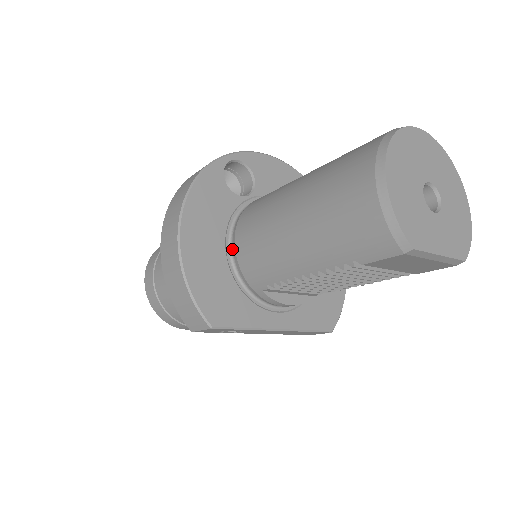
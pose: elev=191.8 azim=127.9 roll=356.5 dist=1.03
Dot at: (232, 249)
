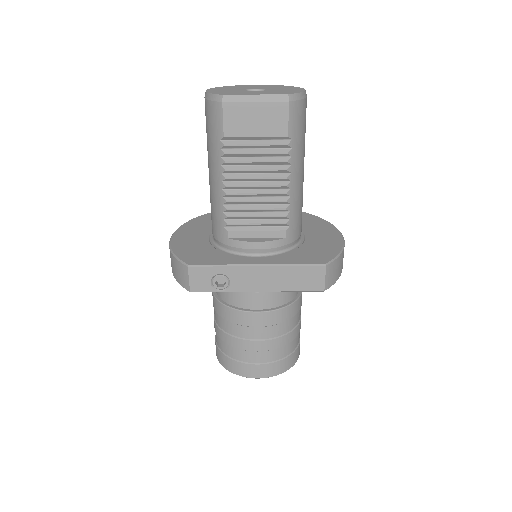
Dot at: occluded
